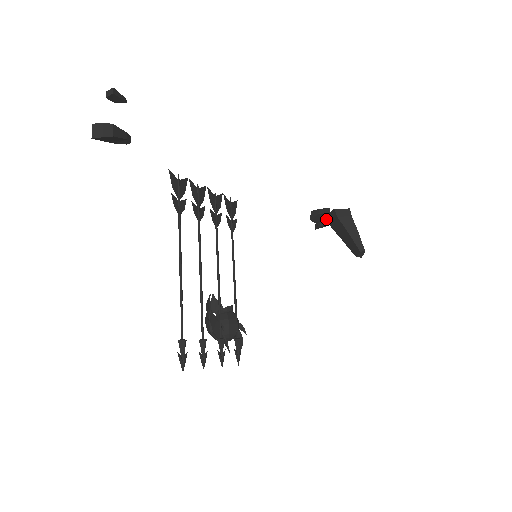
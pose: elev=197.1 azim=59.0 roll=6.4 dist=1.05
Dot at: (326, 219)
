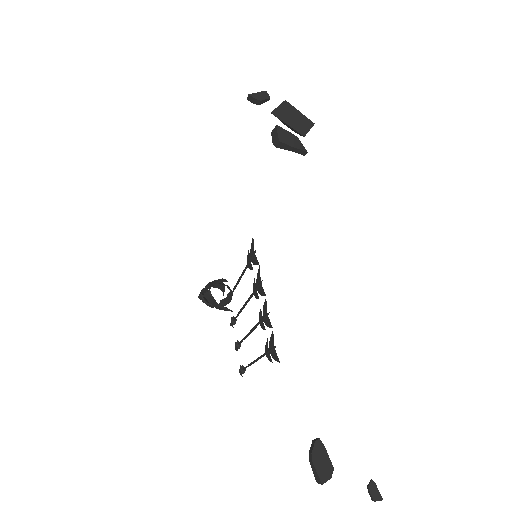
Dot at: (279, 119)
